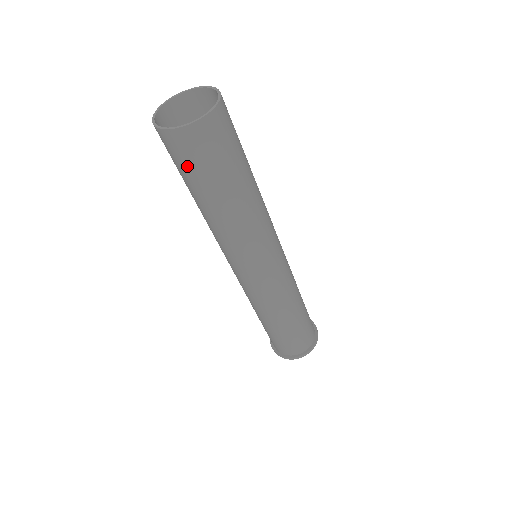
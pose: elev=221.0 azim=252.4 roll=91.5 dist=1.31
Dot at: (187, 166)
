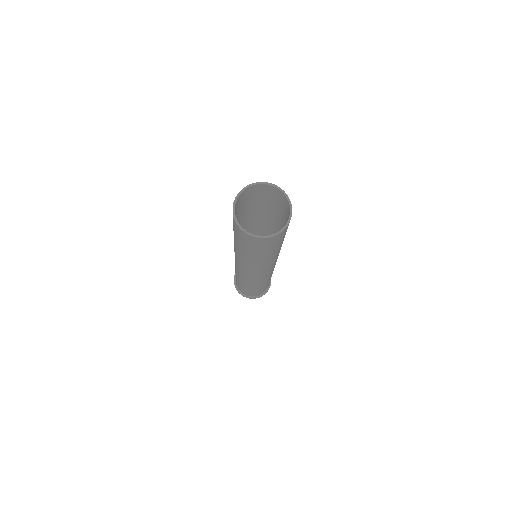
Dot at: (250, 246)
